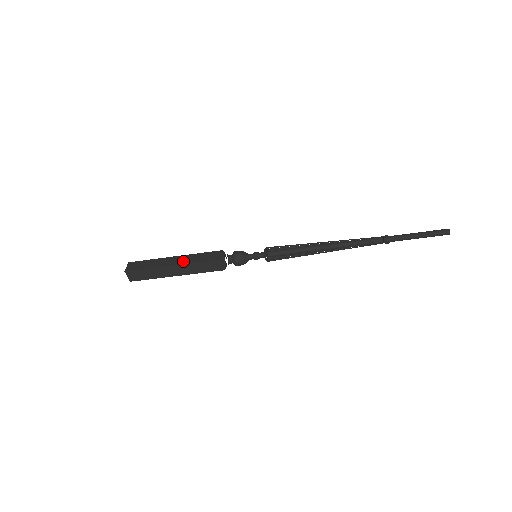
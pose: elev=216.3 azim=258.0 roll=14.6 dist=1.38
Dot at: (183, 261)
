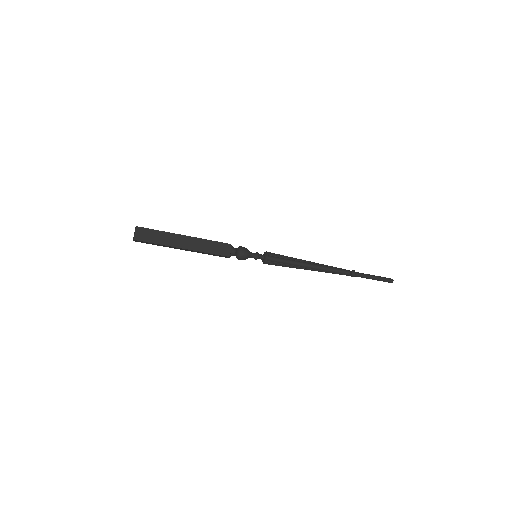
Dot at: (194, 237)
